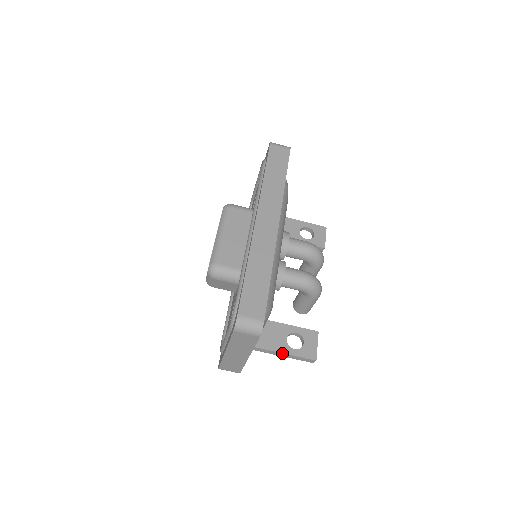
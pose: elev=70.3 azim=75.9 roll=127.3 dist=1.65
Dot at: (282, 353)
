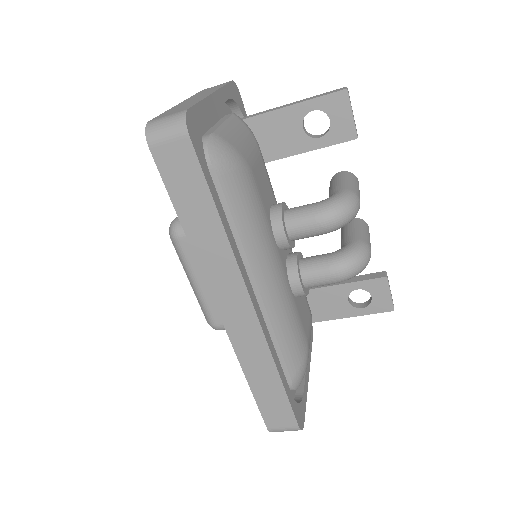
Dot at: (349, 317)
